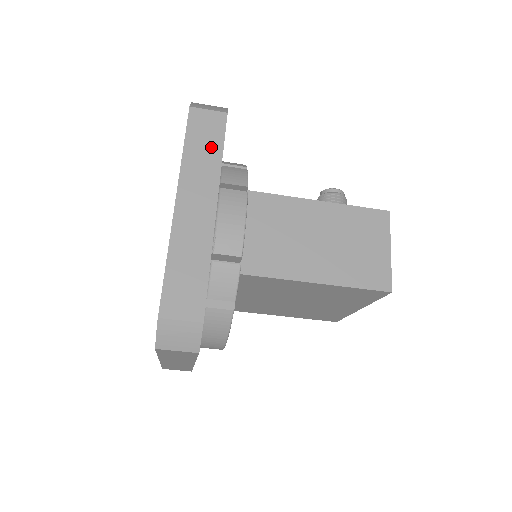
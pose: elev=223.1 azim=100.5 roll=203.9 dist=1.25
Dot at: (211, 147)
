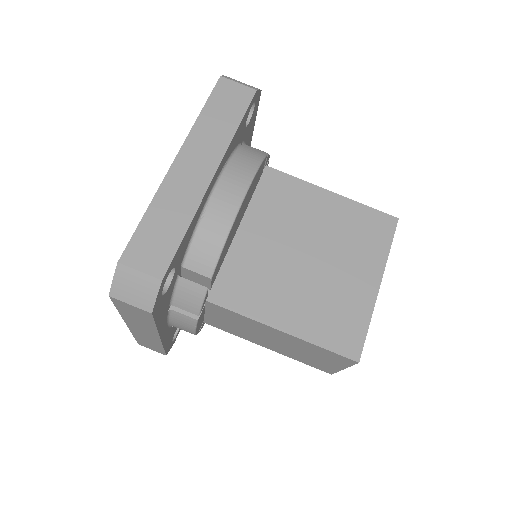
Dot at: occluded
